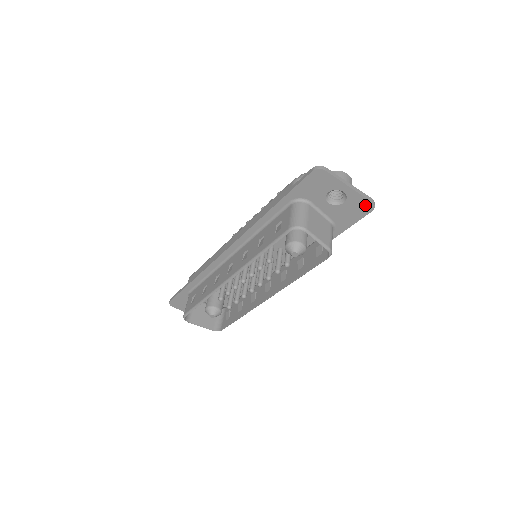
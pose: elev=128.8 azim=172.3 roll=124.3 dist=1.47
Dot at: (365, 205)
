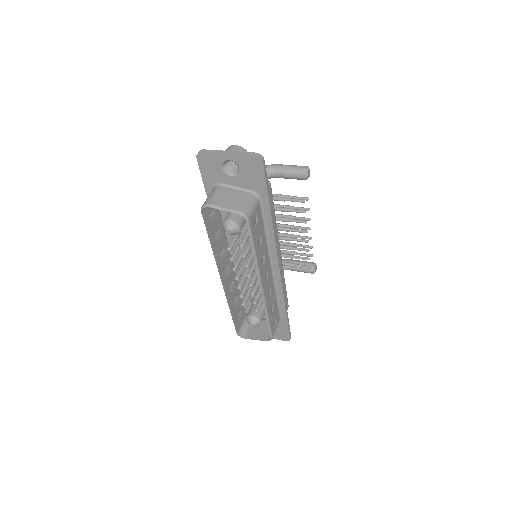
Dot at: (253, 161)
